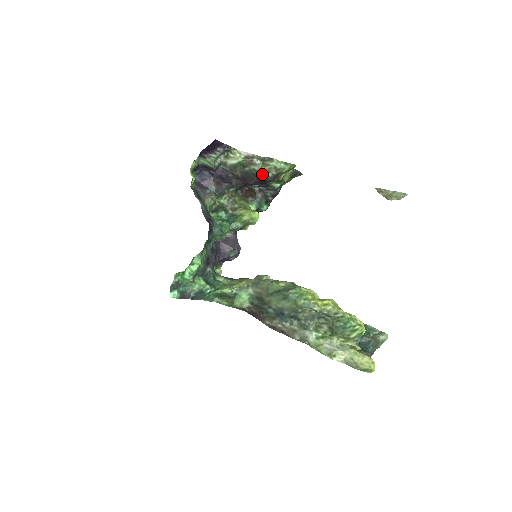
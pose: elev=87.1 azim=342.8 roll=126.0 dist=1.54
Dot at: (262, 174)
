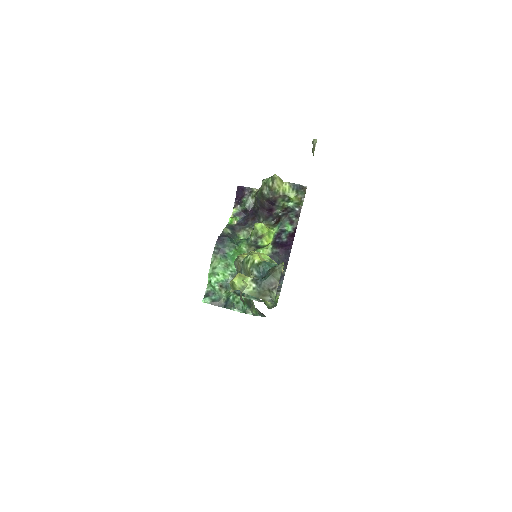
Dot at: (262, 194)
